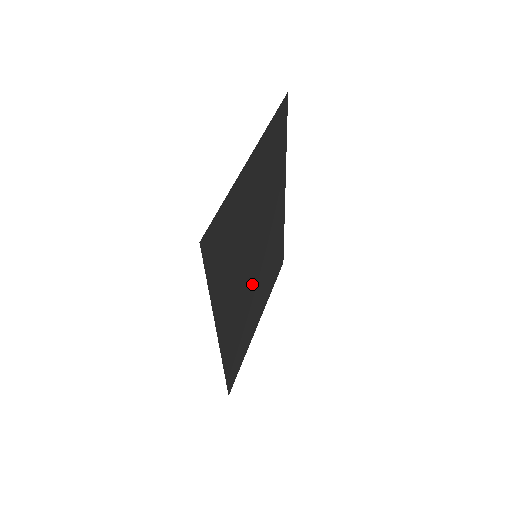
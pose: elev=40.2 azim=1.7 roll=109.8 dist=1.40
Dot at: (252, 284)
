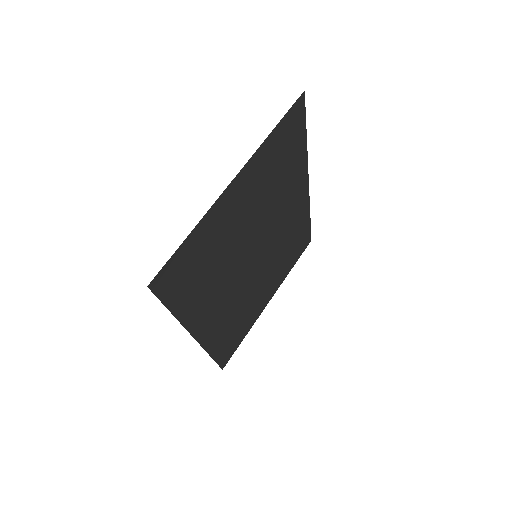
Dot at: (252, 279)
